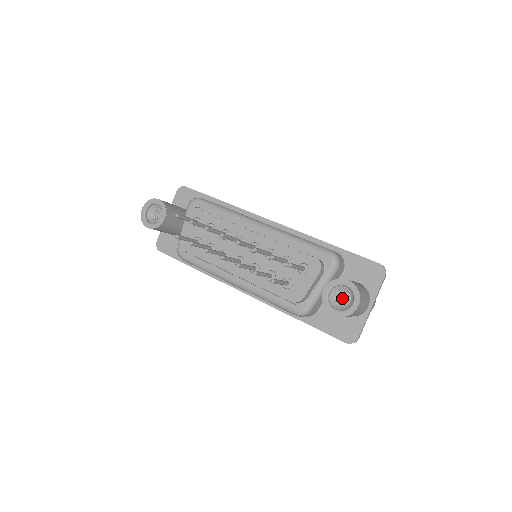
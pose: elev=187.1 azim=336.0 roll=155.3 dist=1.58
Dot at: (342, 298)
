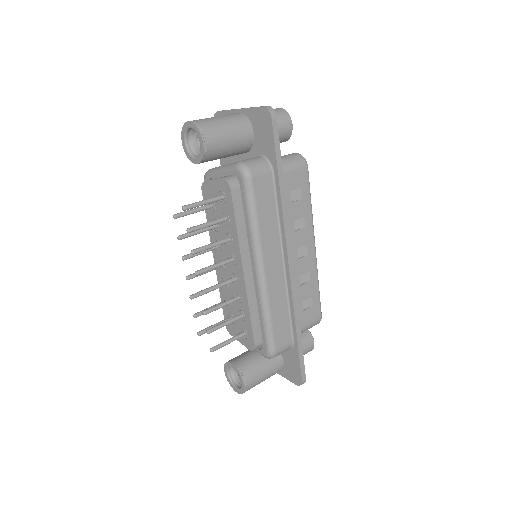
Dot at: occluded
